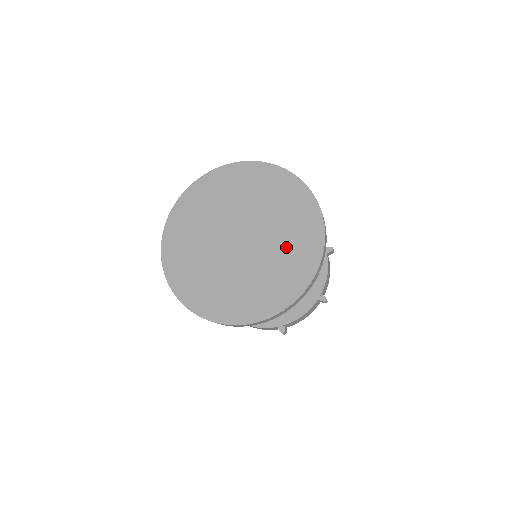
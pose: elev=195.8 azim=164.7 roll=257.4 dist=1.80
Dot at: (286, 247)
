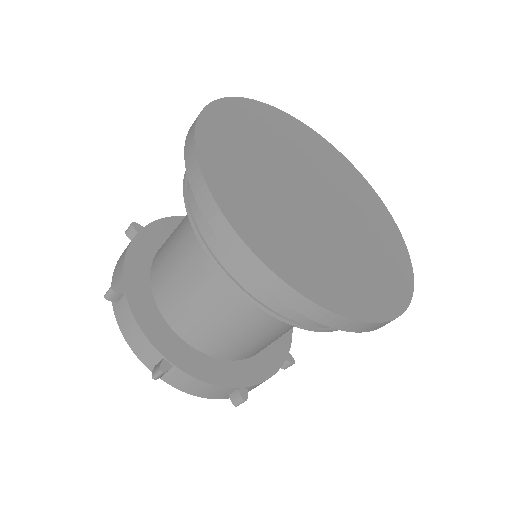
Dot at: (374, 237)
